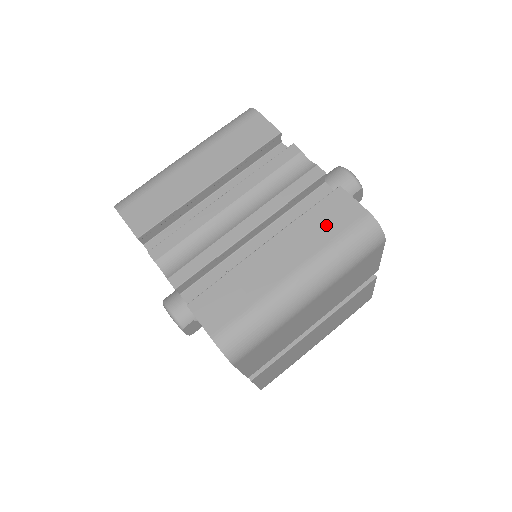
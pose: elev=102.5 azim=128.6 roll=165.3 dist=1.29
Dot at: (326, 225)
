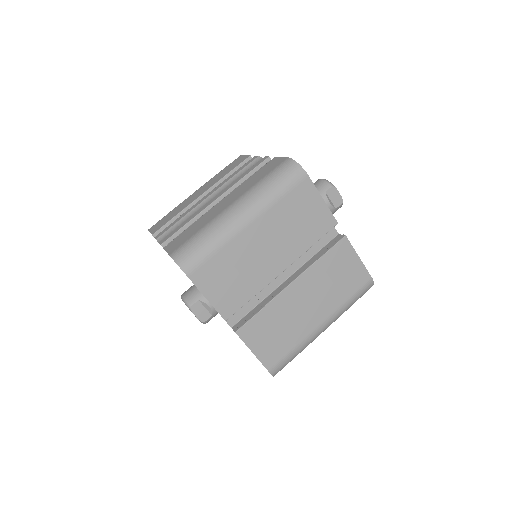
Dot at: (259, 176)
